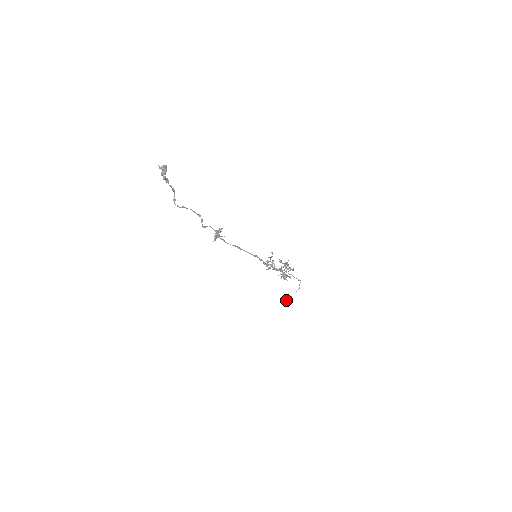
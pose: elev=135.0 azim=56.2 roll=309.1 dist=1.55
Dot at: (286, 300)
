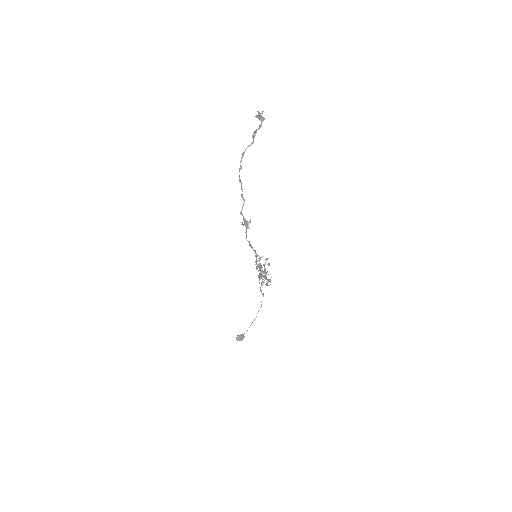
Dot at: (243, 334)
